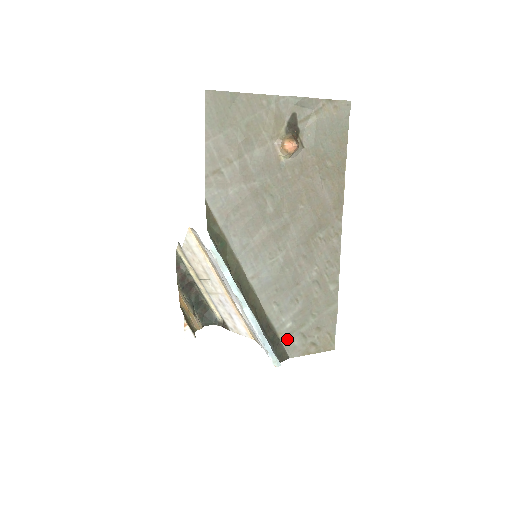
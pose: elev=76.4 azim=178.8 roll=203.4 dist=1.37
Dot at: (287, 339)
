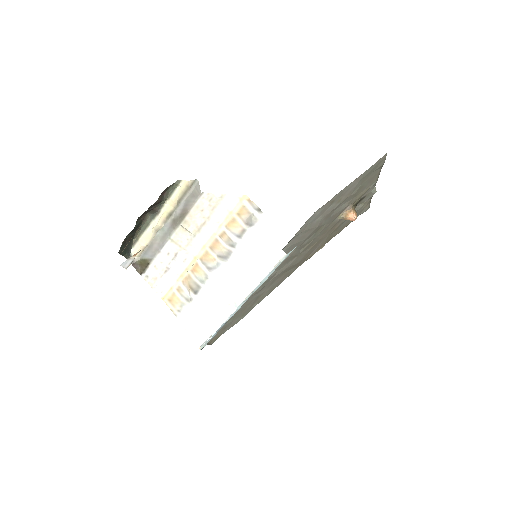
Dot at: occluded
